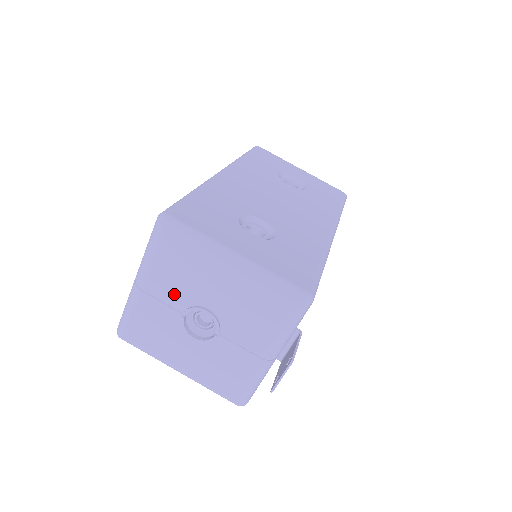
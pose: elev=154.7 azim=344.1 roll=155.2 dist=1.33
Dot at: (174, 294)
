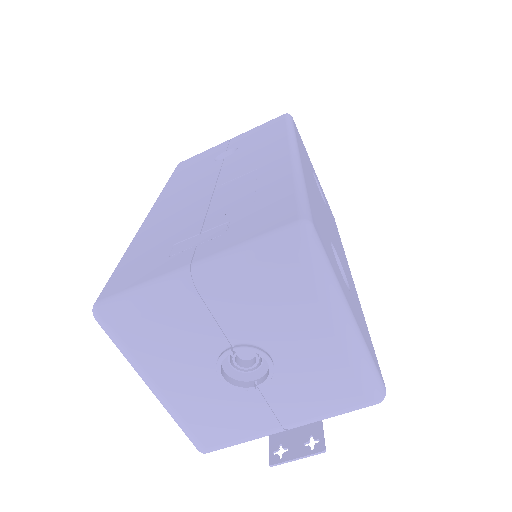
Dot at: (242, 321)
